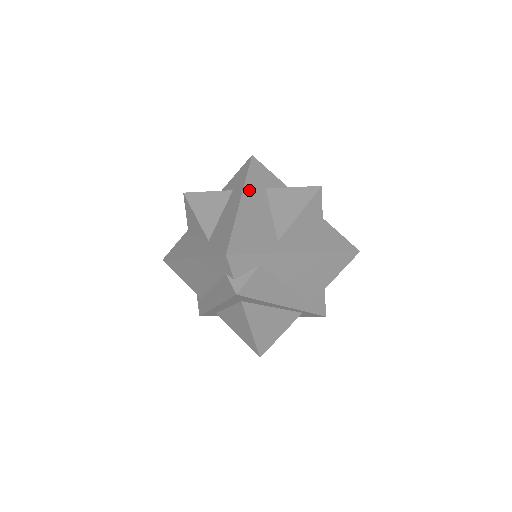
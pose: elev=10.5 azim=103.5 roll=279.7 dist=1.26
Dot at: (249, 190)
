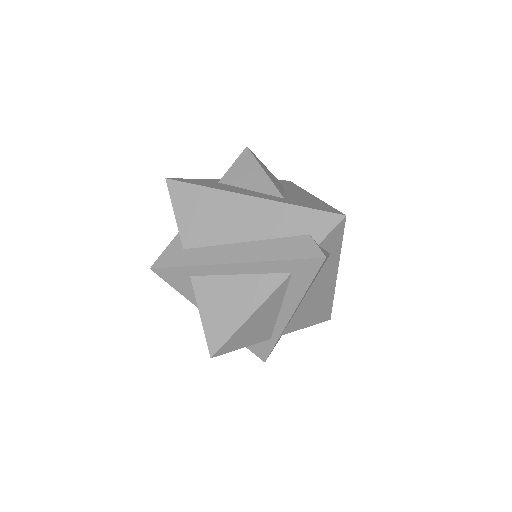
Dot at: occluded
